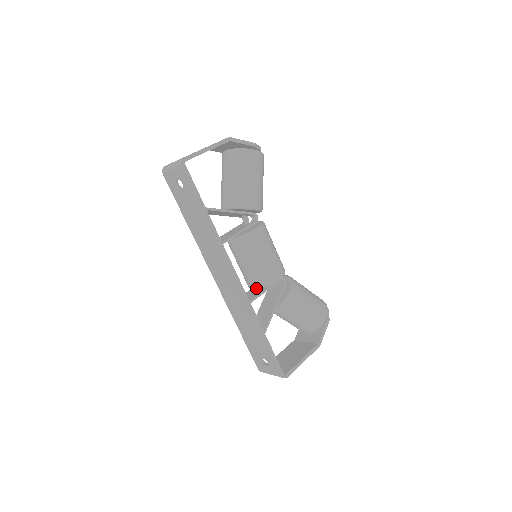
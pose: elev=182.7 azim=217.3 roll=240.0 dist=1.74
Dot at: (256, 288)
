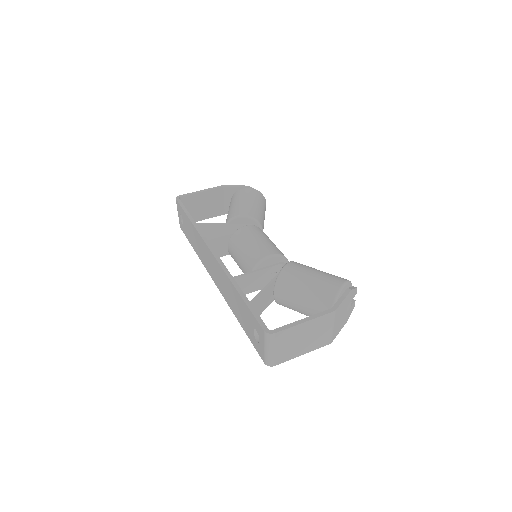
Dot at: occluded
